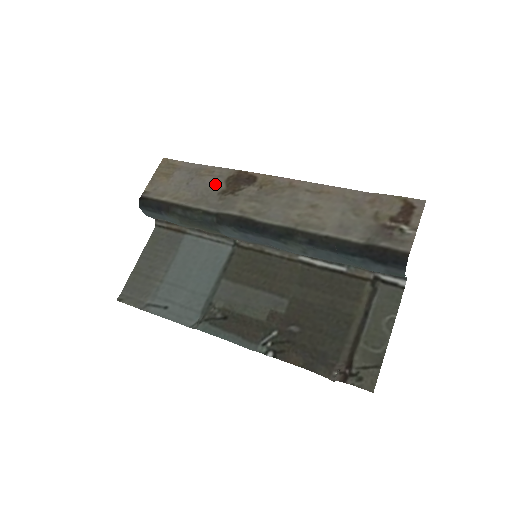
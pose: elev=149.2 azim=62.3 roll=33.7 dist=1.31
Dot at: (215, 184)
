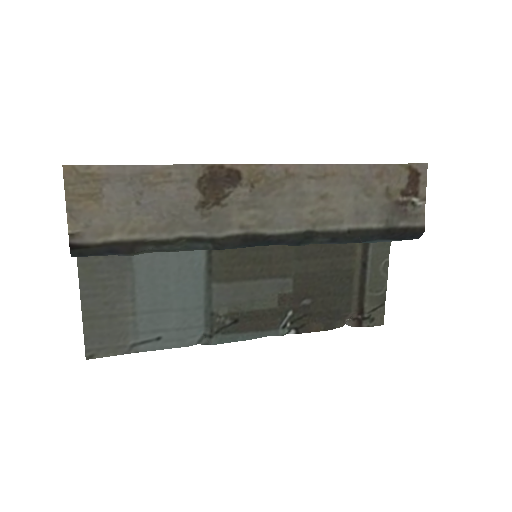
Dot at: (183, 194)
